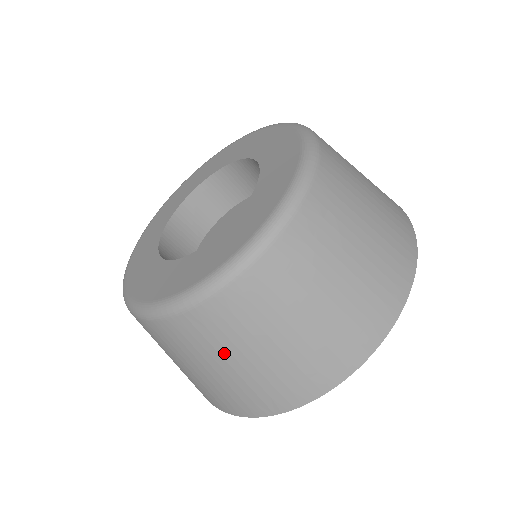
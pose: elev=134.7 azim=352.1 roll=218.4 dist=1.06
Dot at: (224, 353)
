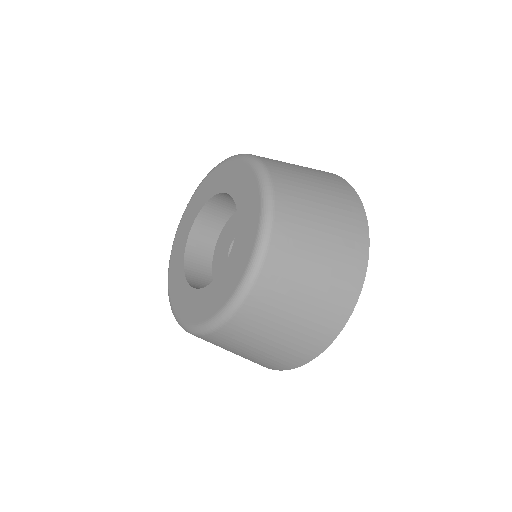
Dot at: occluded
